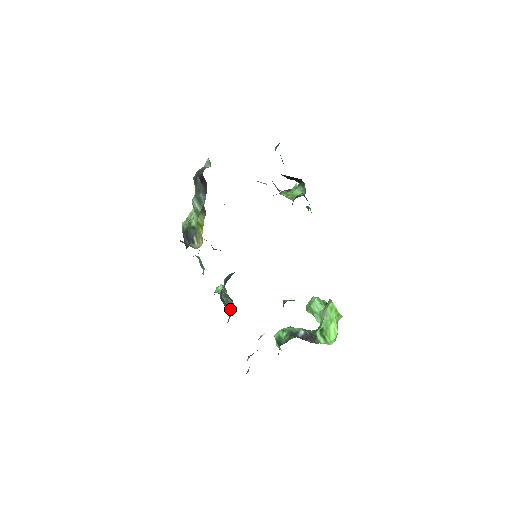
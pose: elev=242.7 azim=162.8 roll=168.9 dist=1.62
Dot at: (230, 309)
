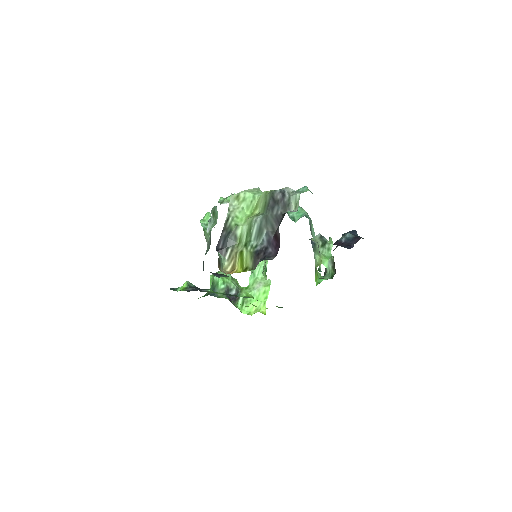
Dot at: occluded
